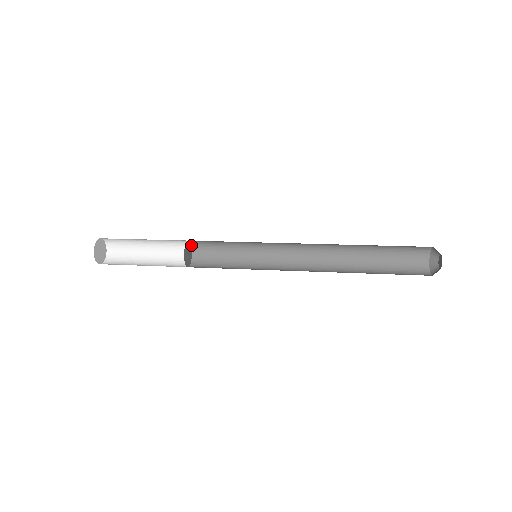
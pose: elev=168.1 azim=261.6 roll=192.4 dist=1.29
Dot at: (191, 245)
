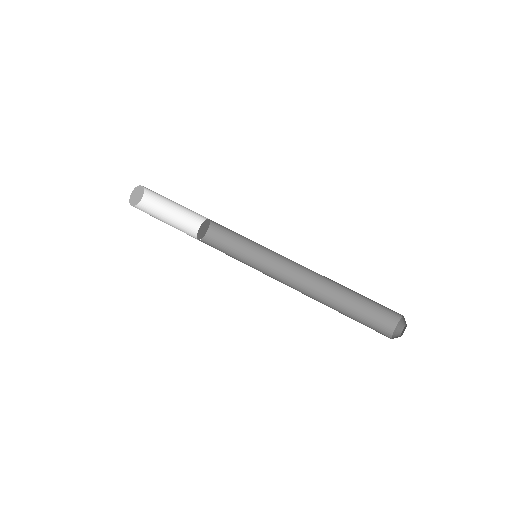
Dot at: occluded
